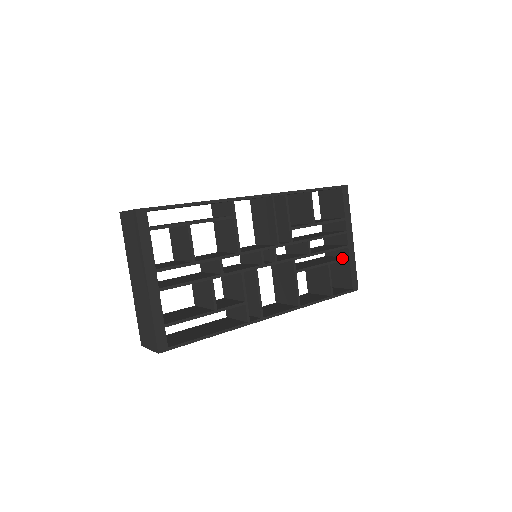
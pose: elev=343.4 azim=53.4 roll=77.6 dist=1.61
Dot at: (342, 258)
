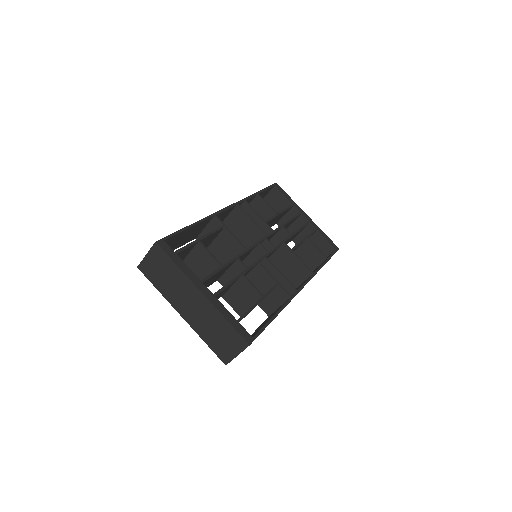
Dot at: (312, 231)
